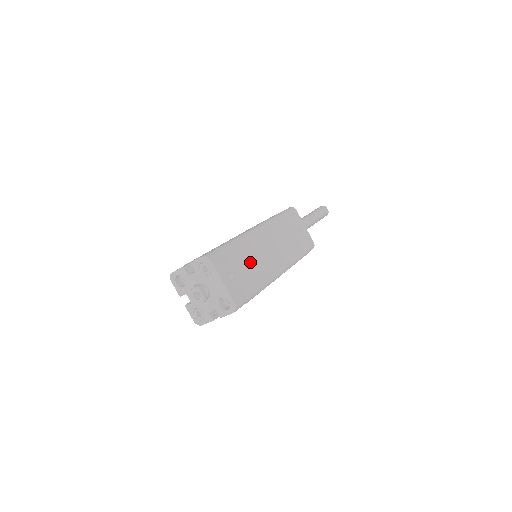
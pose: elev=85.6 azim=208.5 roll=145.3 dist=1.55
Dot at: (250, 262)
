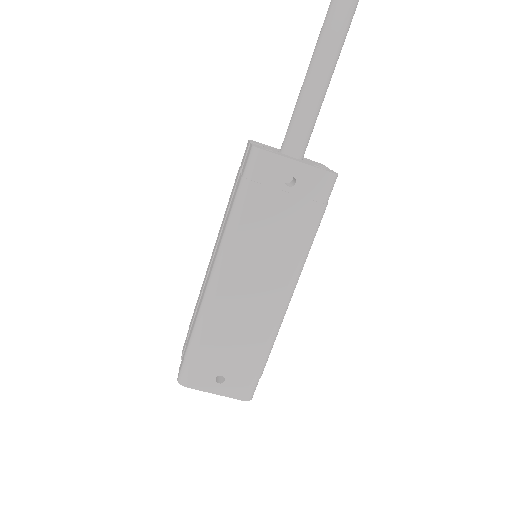
Dot at: (232, 338)
